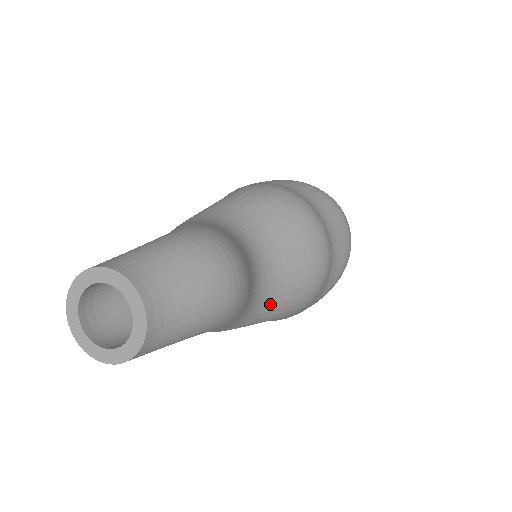
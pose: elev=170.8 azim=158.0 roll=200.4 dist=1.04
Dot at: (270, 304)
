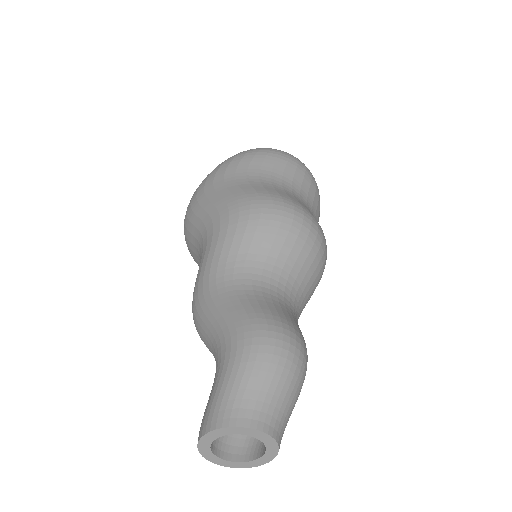
Dot at: occluded
